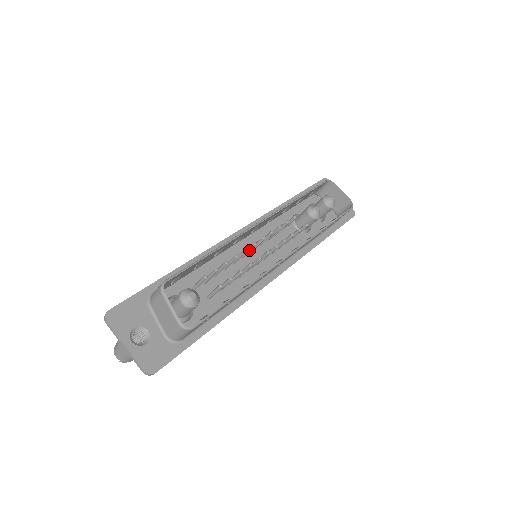
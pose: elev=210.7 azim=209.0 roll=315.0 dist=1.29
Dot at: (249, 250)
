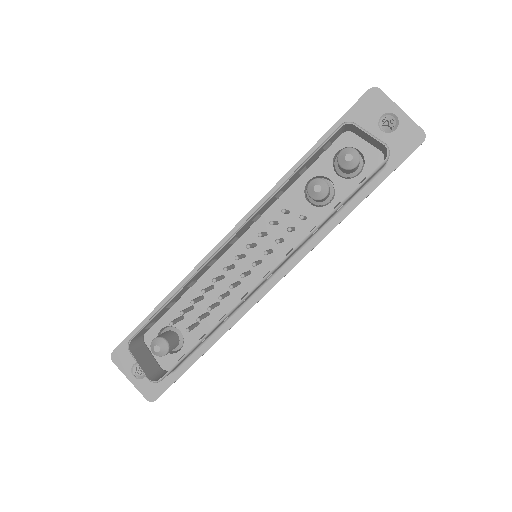
Dot at: occluded
